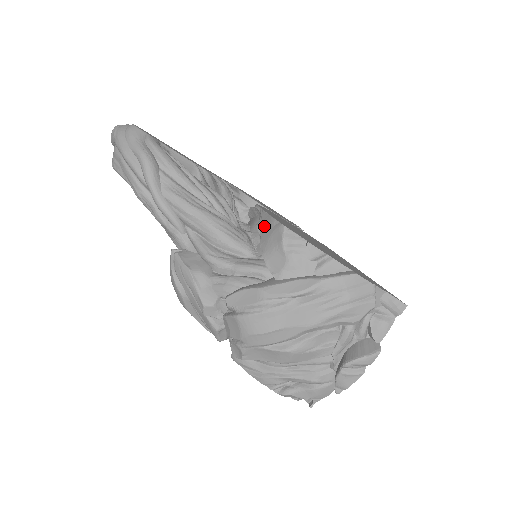
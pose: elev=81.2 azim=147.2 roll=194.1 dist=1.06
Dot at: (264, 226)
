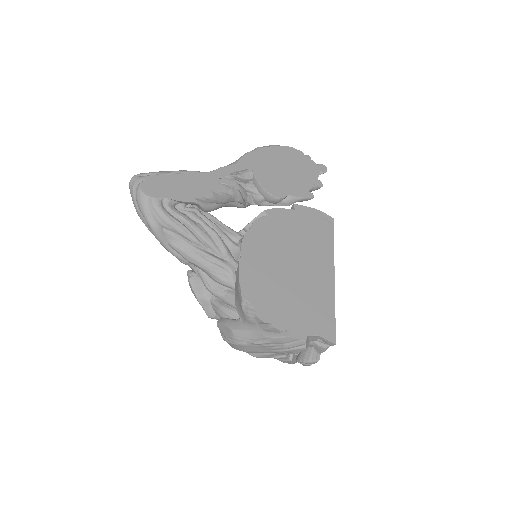
Dot at: (236, 282)
